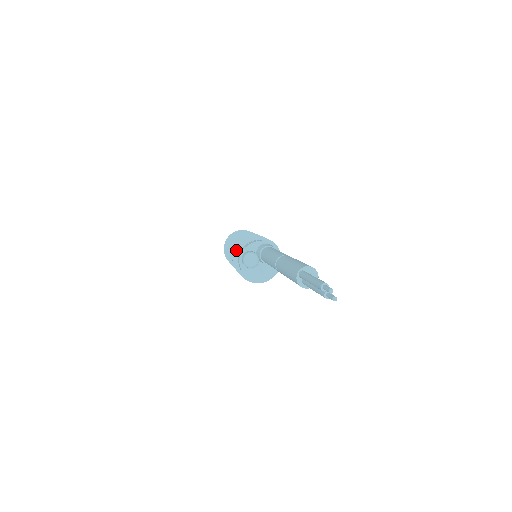
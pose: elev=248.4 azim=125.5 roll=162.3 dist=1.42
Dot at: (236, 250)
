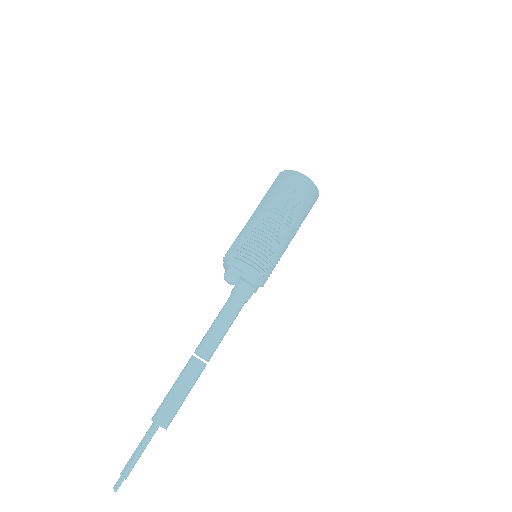
Dot at: (243, 253)
